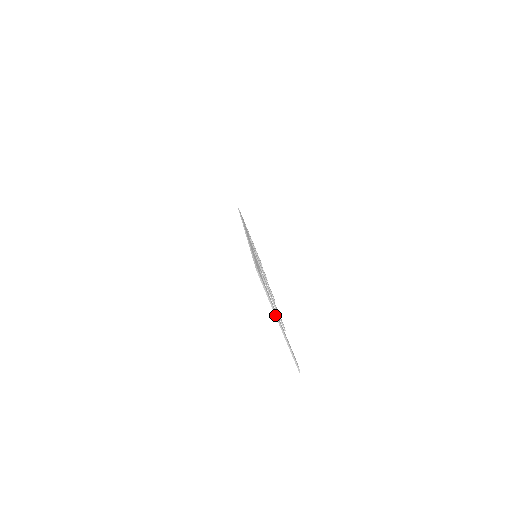
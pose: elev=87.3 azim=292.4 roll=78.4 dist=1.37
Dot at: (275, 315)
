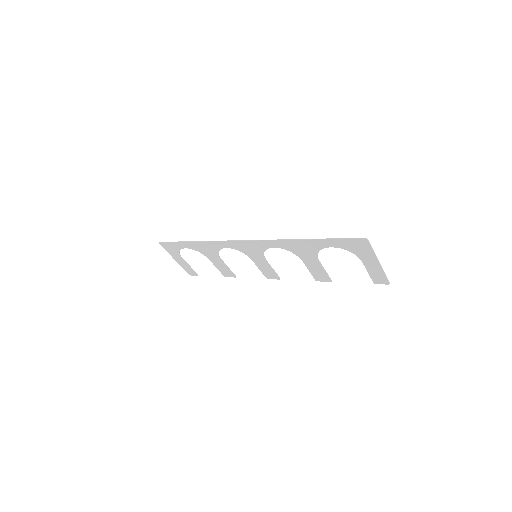
Dot at: (377, 259)
